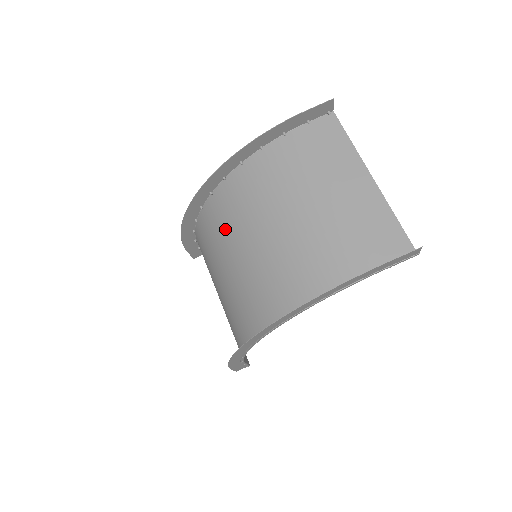
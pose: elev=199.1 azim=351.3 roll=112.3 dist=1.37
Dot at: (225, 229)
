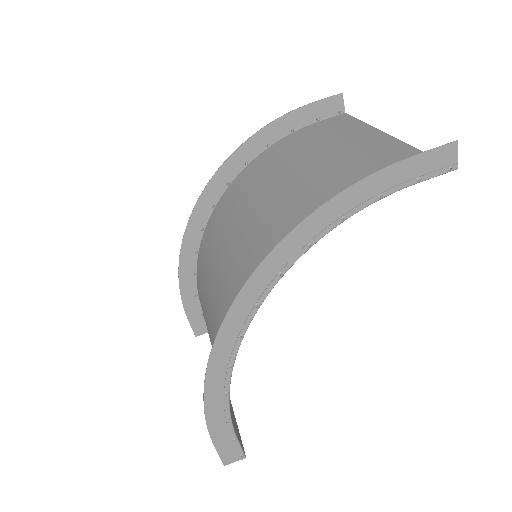
Dot at: (222, 230)
